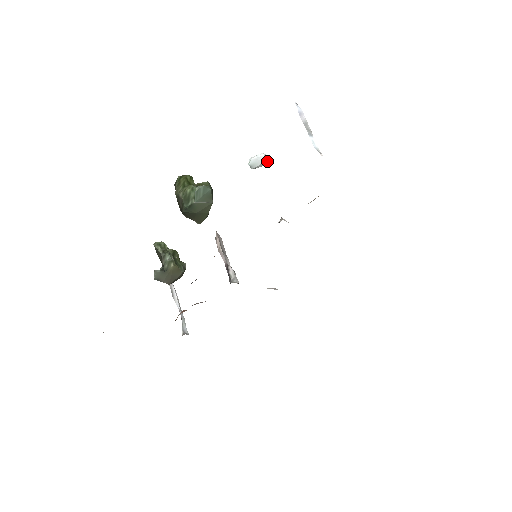
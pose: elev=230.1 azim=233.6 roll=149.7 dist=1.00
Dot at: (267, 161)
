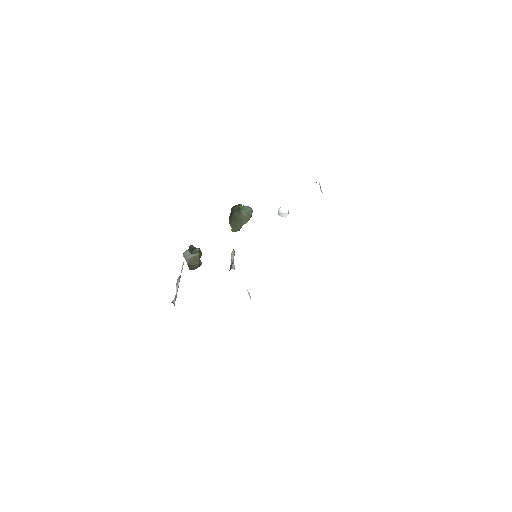
Dot at: (287, 214)
